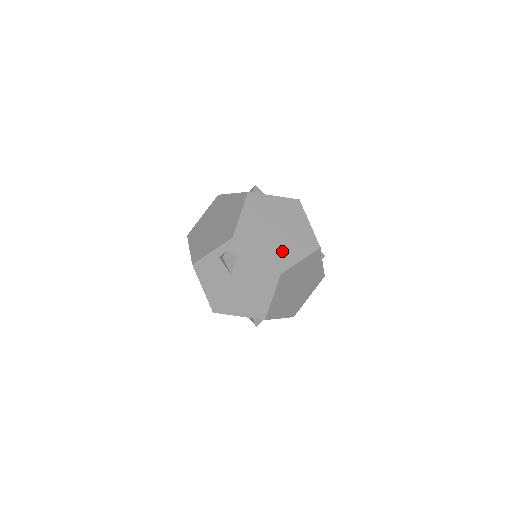
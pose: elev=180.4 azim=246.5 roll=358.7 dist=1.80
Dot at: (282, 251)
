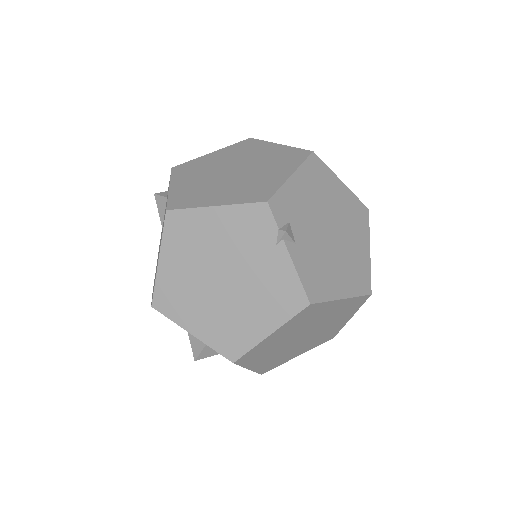
Dot at: (205, 191)
